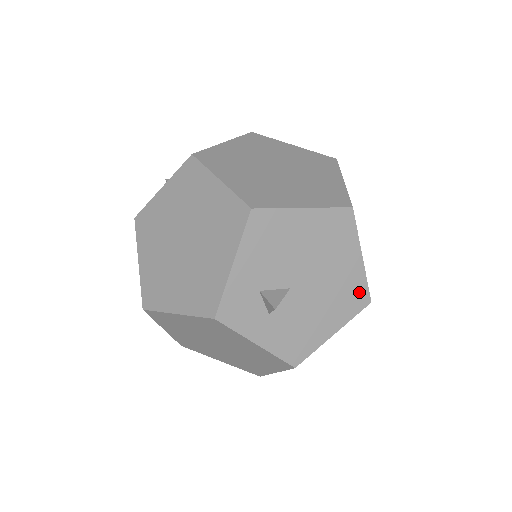
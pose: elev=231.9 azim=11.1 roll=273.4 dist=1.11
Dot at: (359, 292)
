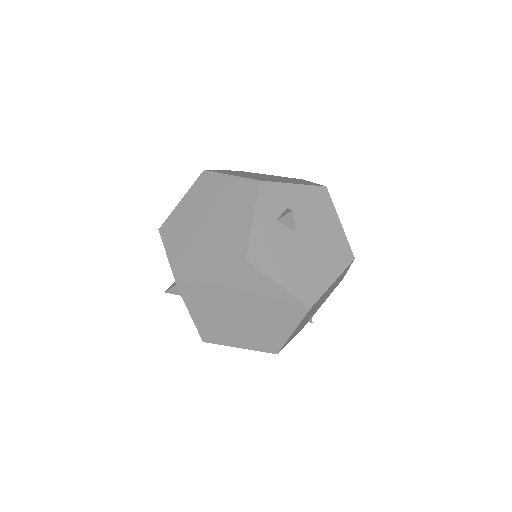
Dot at: (313, 292)
